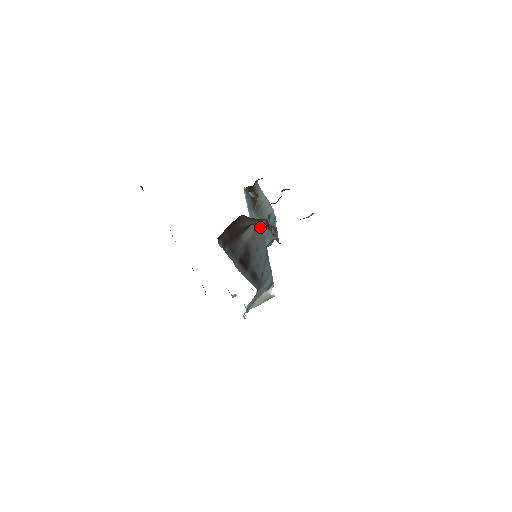
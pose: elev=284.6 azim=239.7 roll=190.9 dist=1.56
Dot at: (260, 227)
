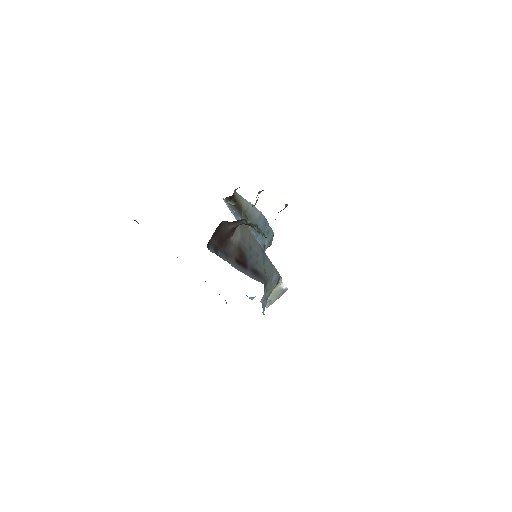
Dot at: (246, 228)
